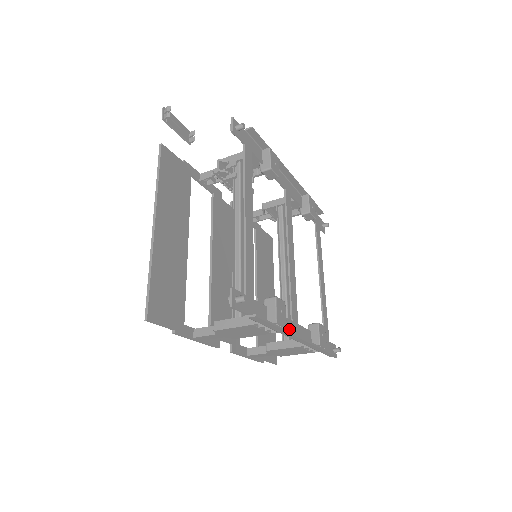
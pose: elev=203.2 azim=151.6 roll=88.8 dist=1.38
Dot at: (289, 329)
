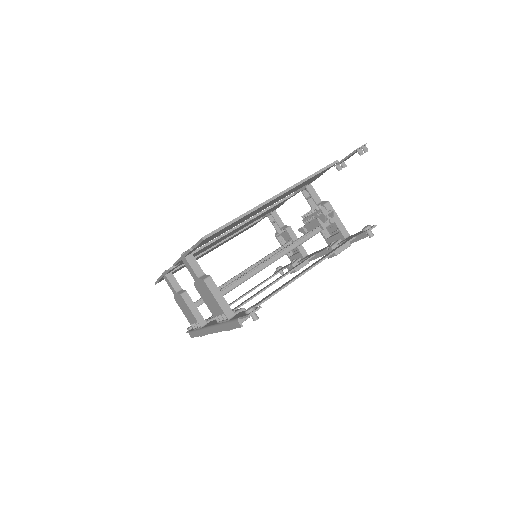
Dot at: occluded
